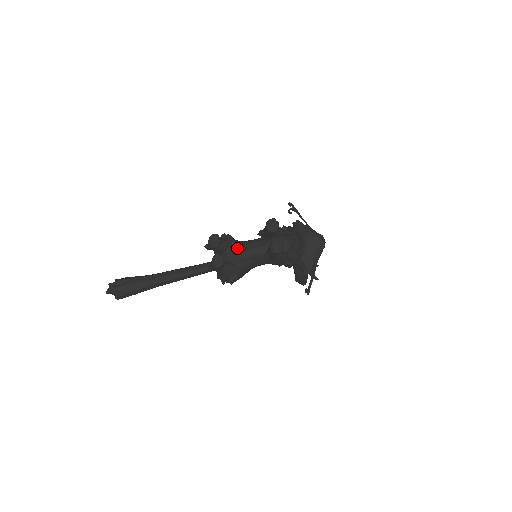
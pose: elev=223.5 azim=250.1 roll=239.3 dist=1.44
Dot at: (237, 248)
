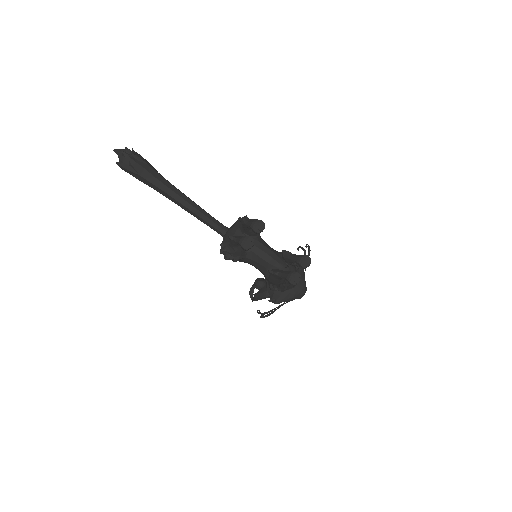
Dot at: (259, 242)
